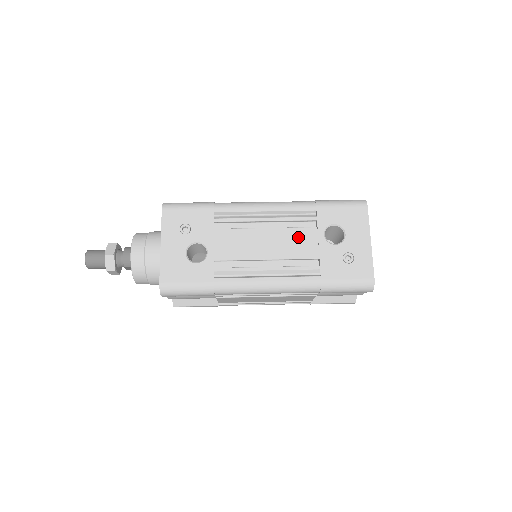
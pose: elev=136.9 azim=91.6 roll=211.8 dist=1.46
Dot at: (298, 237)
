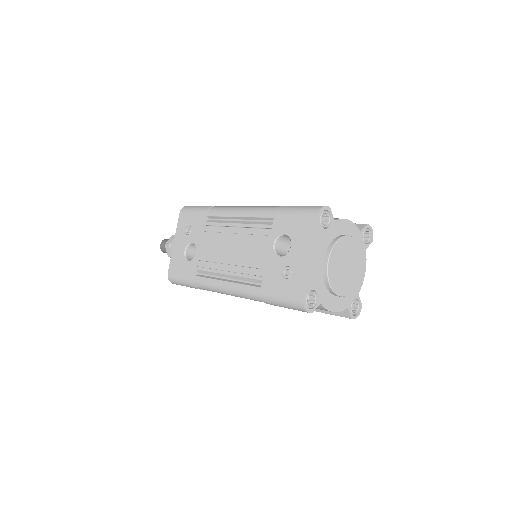
Dot at: (254, 245)
